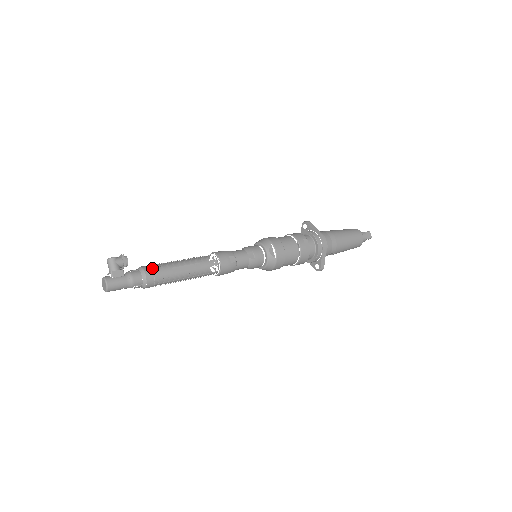
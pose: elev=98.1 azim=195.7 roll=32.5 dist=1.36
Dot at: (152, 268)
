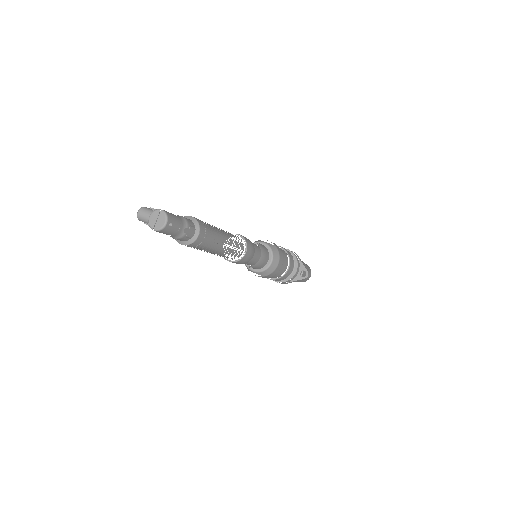
Dot at: occluded
